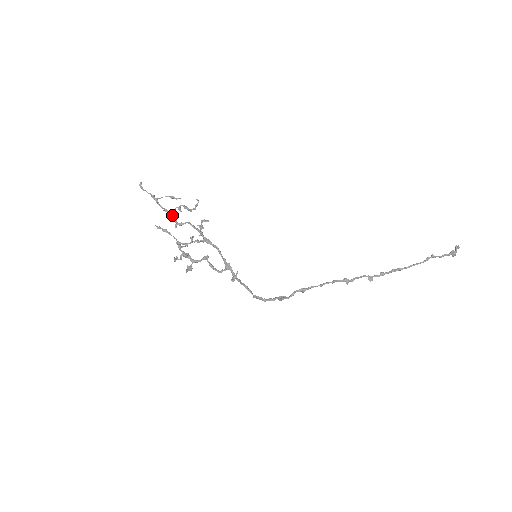
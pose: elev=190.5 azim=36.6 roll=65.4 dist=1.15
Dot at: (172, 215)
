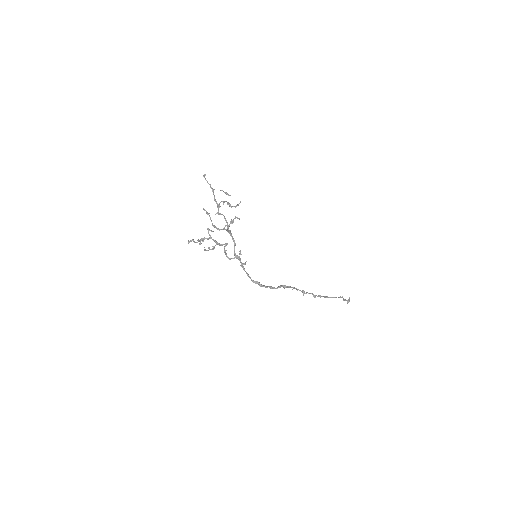
Dot at: (219, 205)
